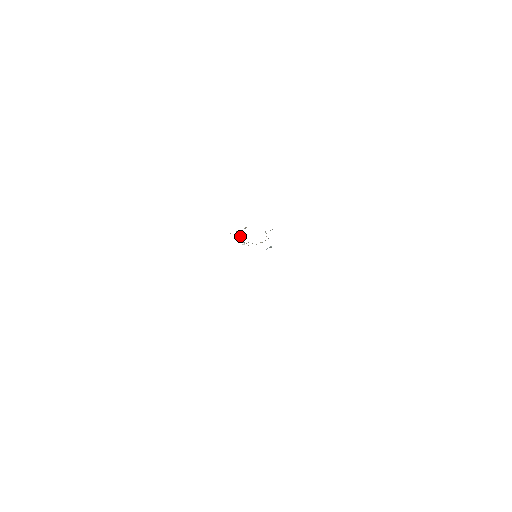
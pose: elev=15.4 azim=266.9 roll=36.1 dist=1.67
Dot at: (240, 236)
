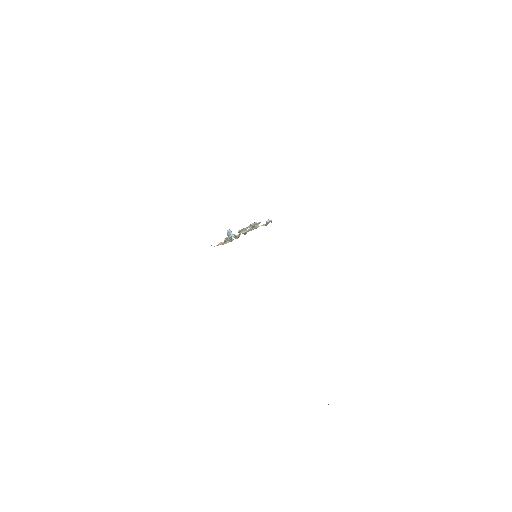
Dot at: (234, 236)
